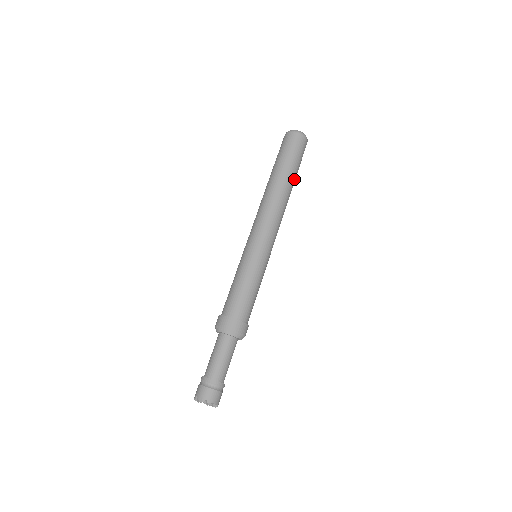
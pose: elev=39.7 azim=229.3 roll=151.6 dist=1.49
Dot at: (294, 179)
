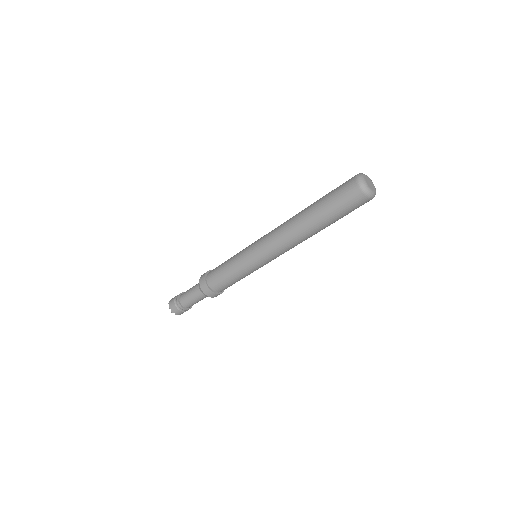
Dot at: occluded
